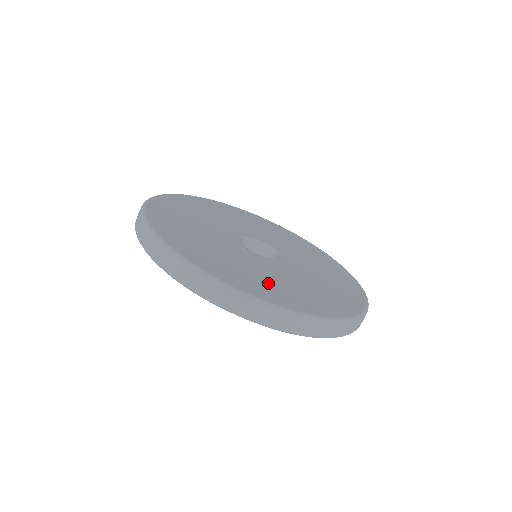
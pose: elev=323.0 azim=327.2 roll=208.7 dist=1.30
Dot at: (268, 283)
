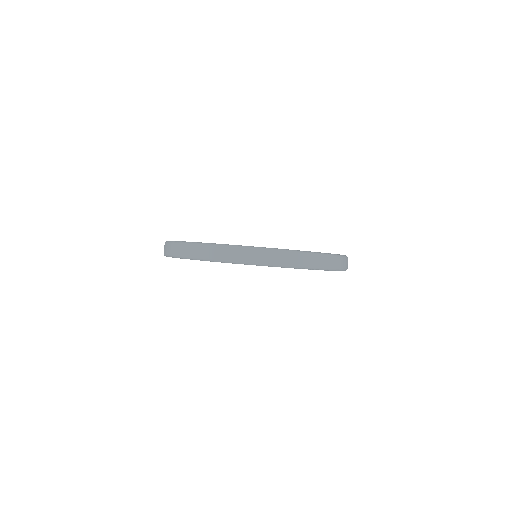
Dot at: occluded
